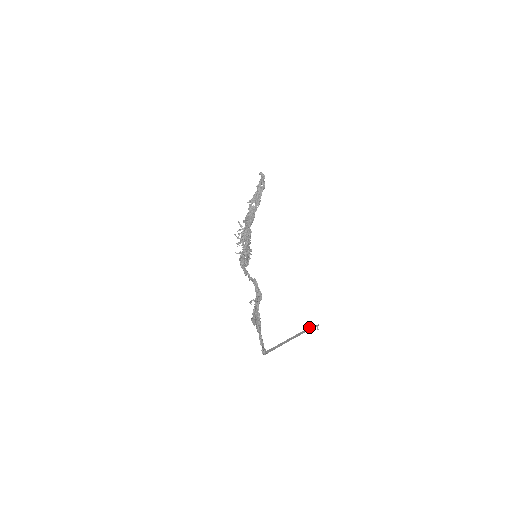
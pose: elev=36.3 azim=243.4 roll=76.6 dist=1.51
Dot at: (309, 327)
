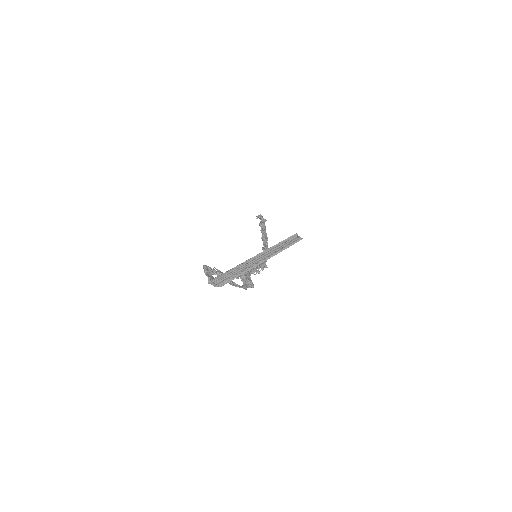
Dot at: (290, 244)
